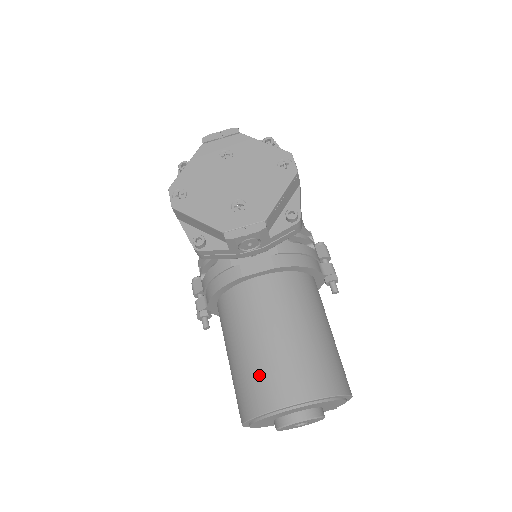
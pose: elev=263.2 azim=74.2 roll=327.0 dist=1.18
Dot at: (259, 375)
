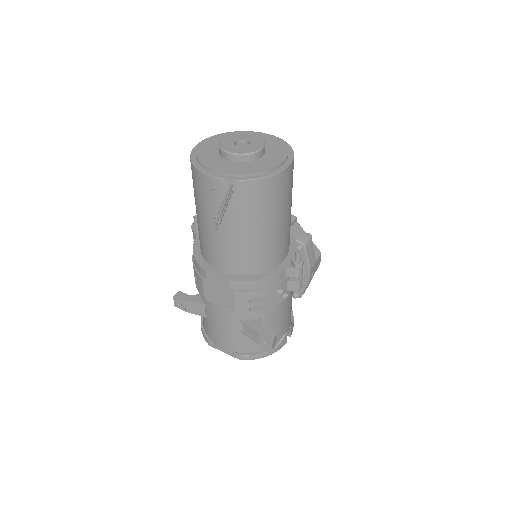
Dot at: occluded
